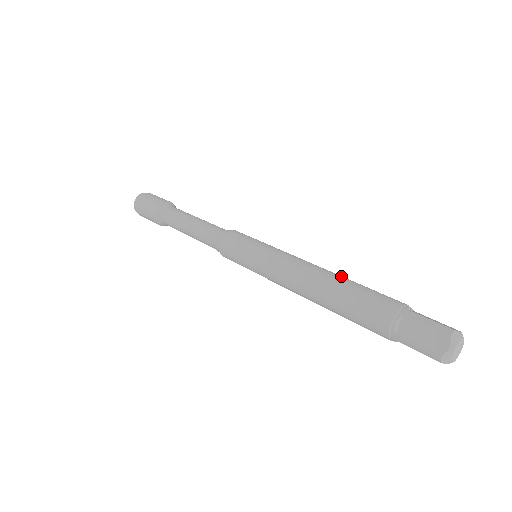
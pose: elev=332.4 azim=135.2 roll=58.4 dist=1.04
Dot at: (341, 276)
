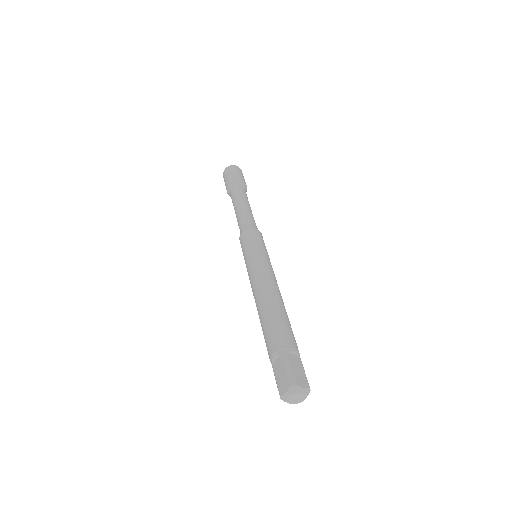
Dot at: (279, 303)
